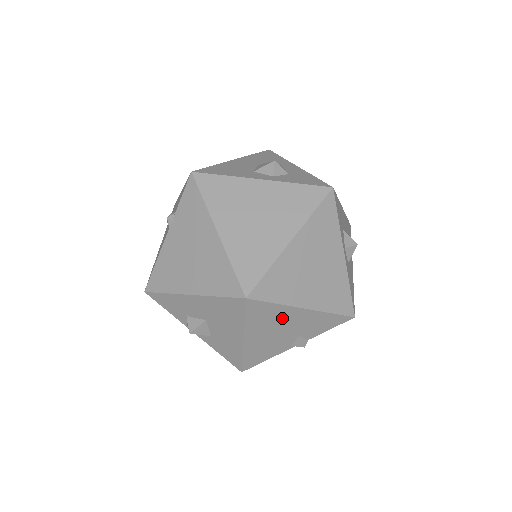
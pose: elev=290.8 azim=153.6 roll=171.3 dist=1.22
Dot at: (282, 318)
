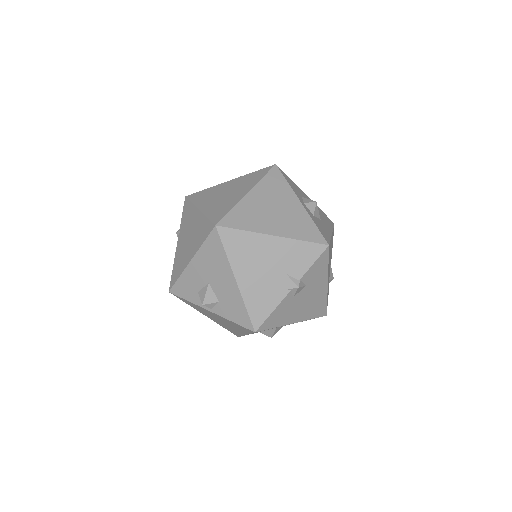
Dot at: (258, 249)
